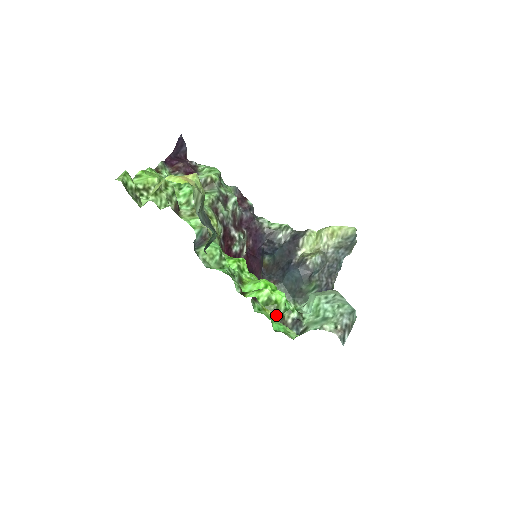
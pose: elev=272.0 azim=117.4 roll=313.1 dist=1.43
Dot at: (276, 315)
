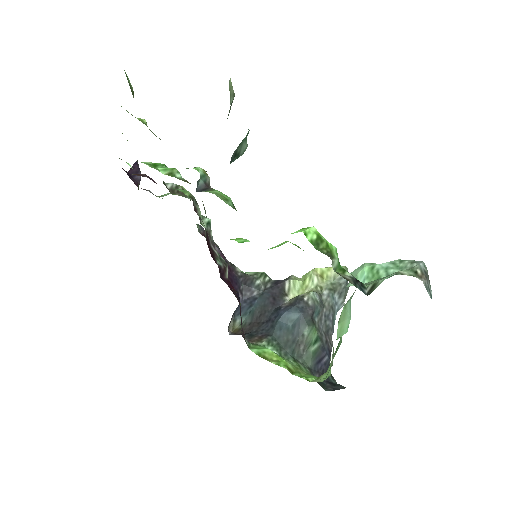
Dot at: (332, 262)
